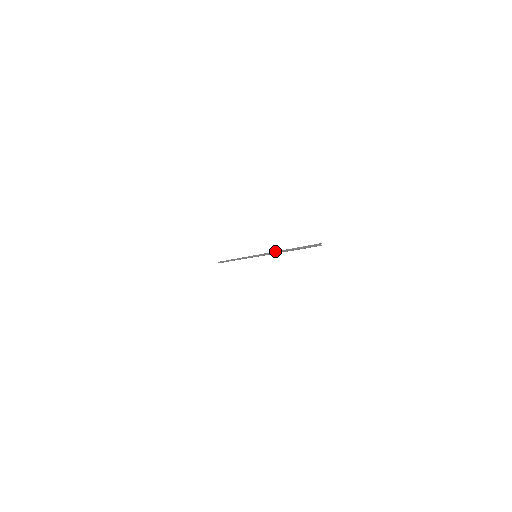
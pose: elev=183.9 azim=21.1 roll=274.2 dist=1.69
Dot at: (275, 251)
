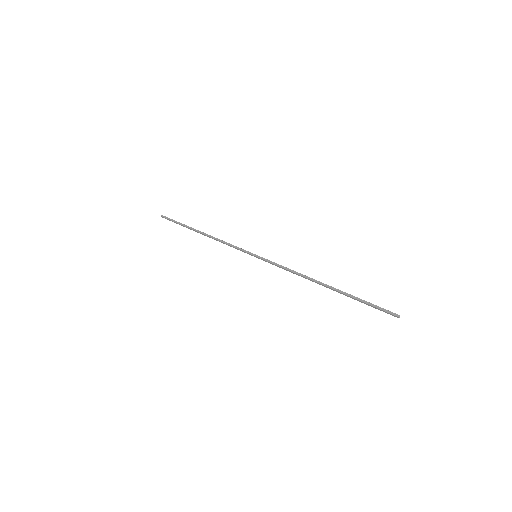
Dot at: (303, 277)
